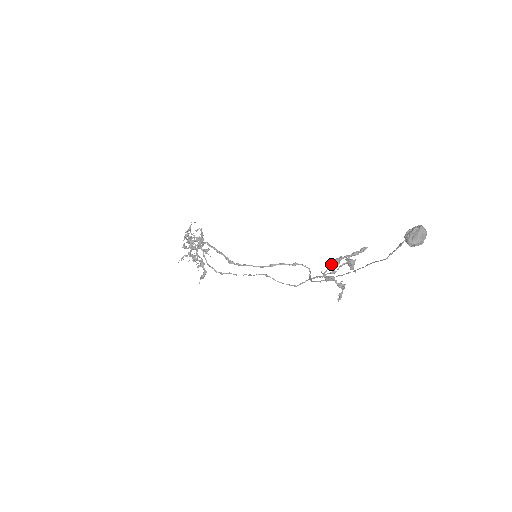
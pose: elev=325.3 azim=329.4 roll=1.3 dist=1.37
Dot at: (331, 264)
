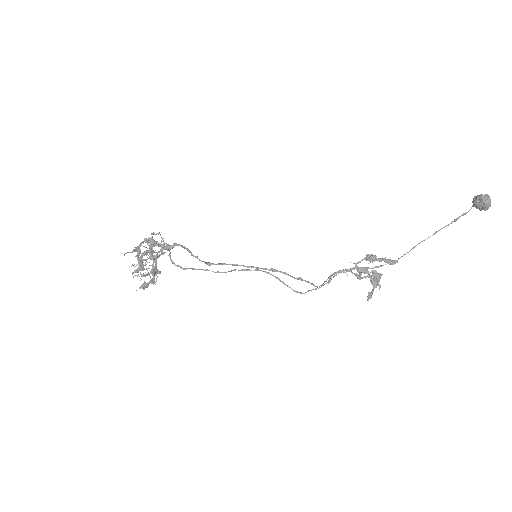
Dot at: (366, 256)
